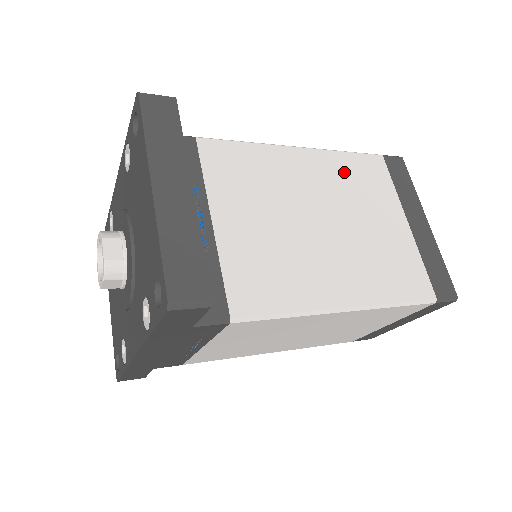
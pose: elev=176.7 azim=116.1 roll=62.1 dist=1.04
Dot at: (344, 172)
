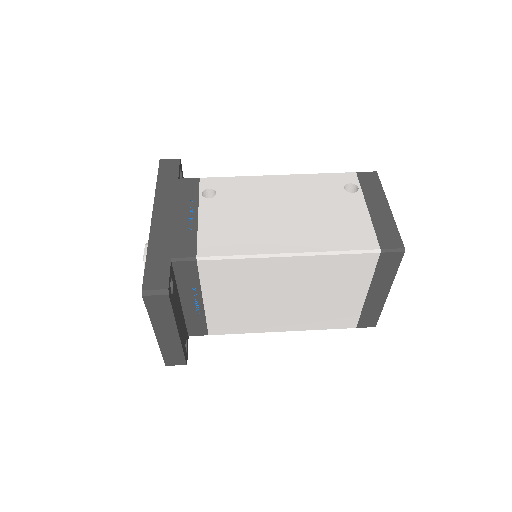
Dot at: (326, 269)
